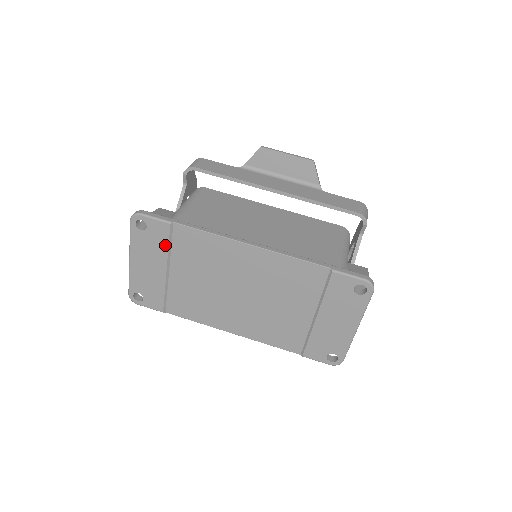
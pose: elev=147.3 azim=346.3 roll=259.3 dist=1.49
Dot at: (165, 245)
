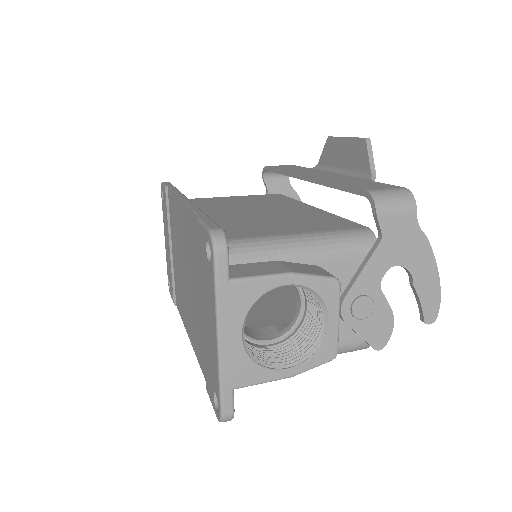
Dot at: (167, 215)
